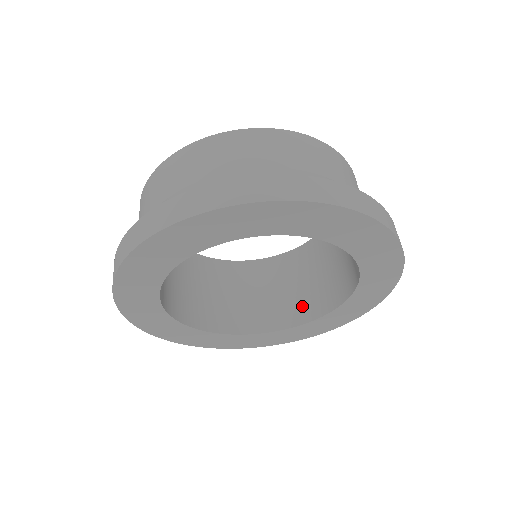
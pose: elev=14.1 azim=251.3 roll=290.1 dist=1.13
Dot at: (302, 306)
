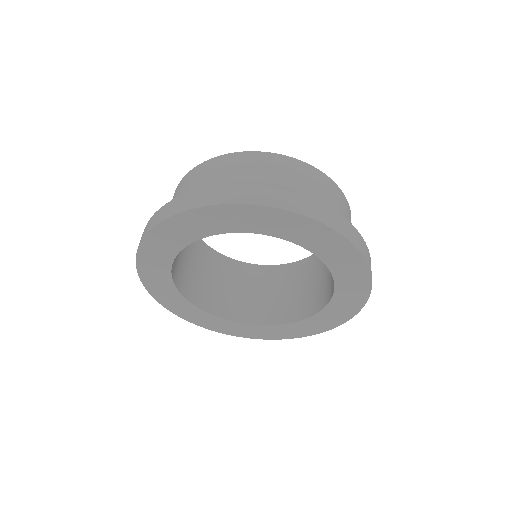
Dot at: (225, 304)
